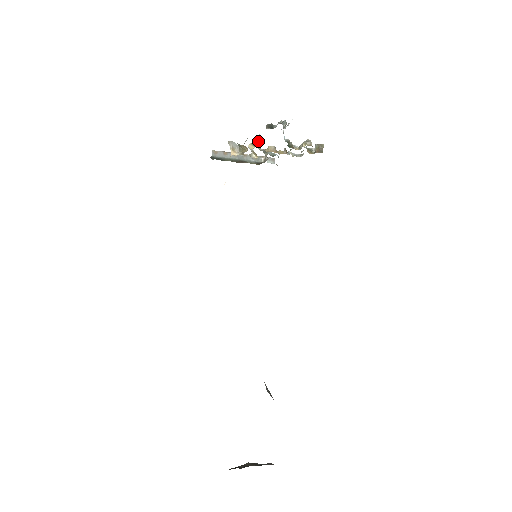
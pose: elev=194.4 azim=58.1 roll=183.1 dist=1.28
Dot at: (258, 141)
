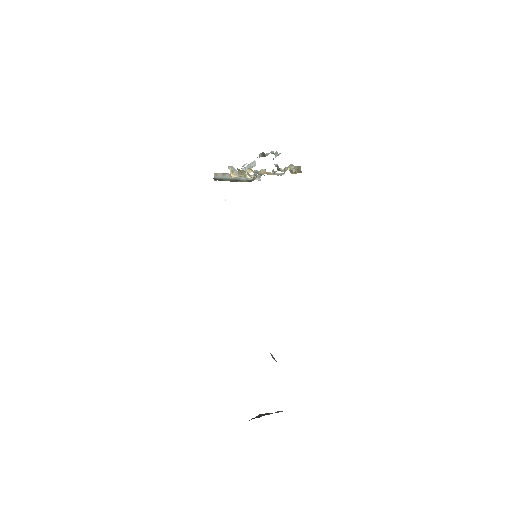
Dot at: (253, 166)
